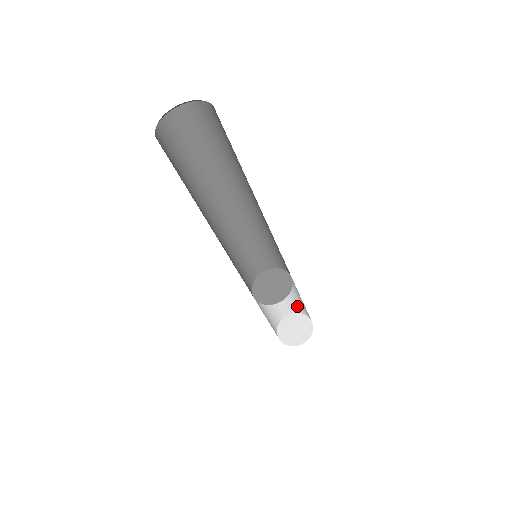
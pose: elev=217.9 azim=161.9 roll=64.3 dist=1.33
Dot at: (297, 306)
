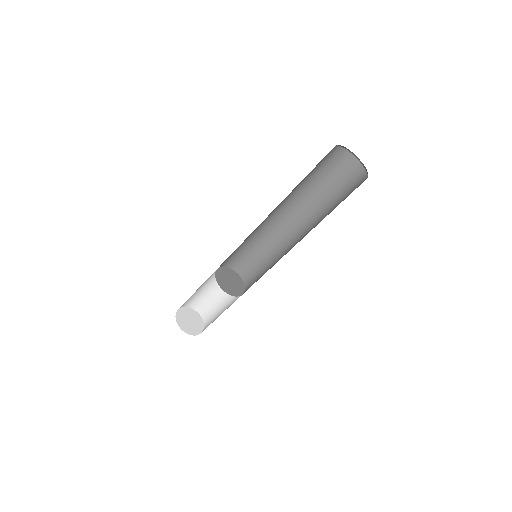
Dot at: (210, 316)
